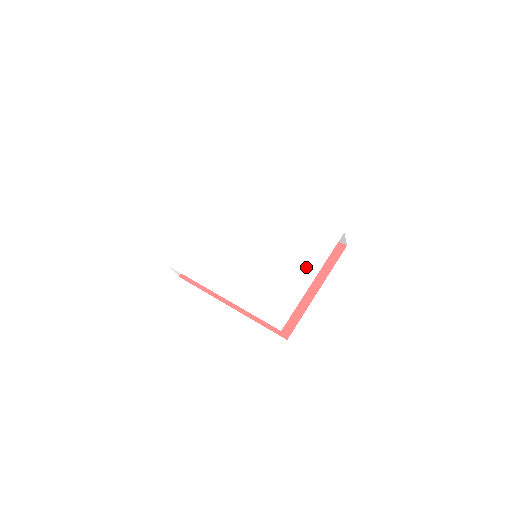
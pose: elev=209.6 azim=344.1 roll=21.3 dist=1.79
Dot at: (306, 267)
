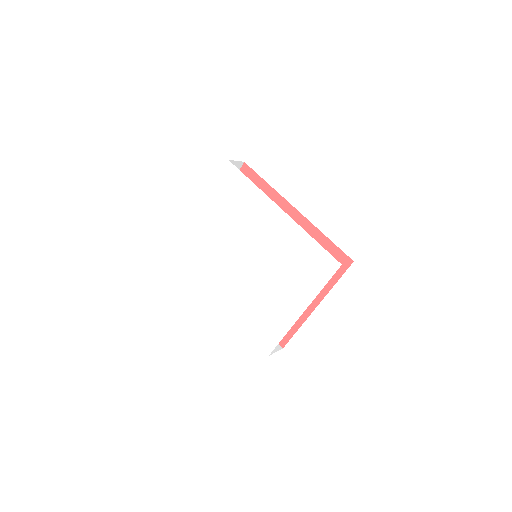
Dot at: (297, 296)
